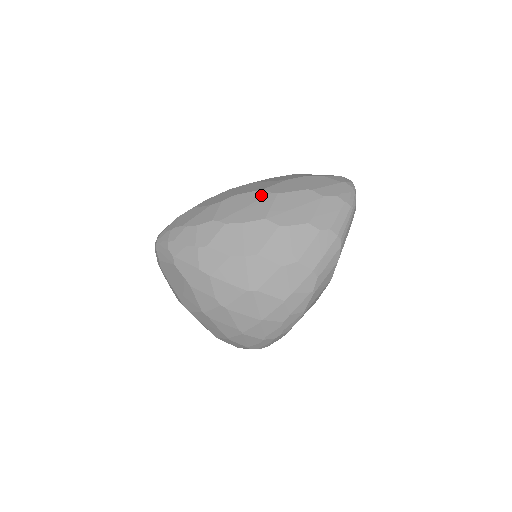
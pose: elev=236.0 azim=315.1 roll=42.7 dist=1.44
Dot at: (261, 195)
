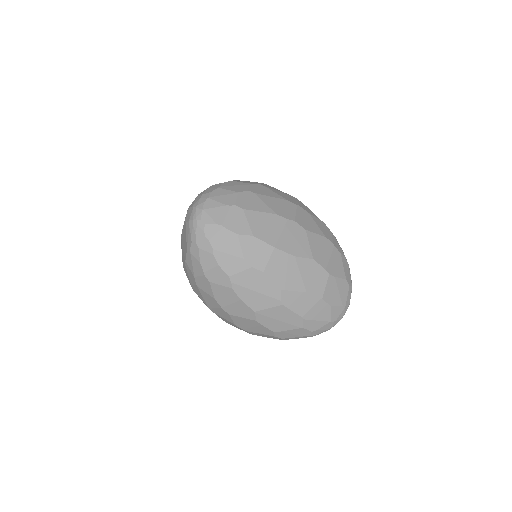
Dot at: (274, 294)
